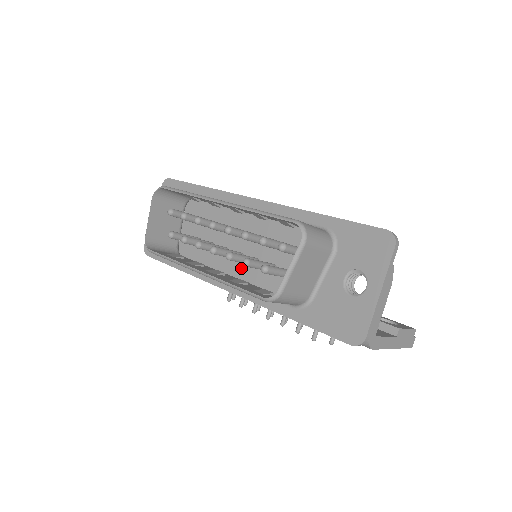
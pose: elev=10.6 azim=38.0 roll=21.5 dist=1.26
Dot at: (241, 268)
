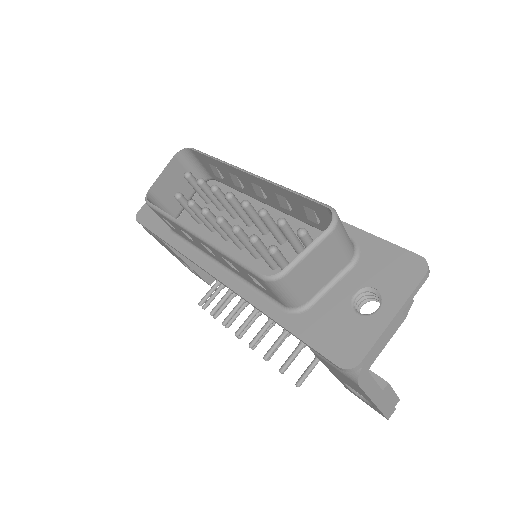
Dot at: (238, 257)
